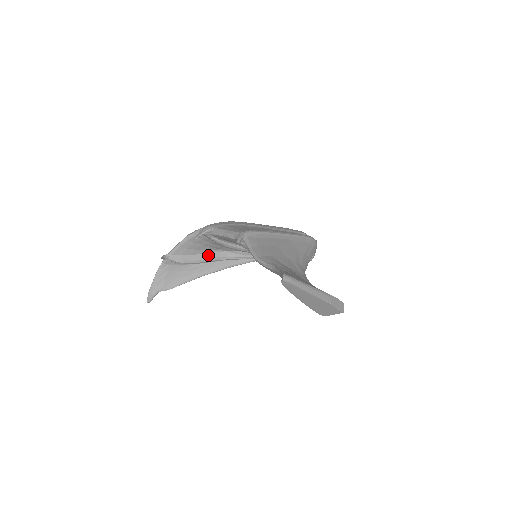
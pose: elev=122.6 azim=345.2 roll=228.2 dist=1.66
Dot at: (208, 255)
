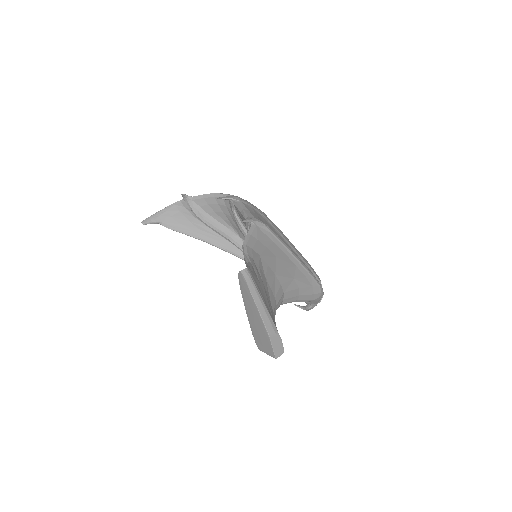
Dot at: (222, 226)
